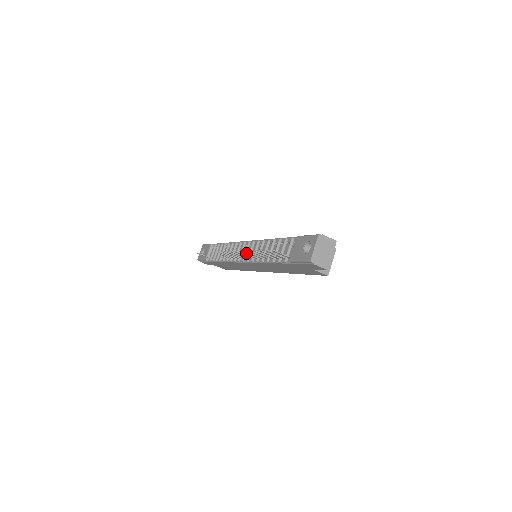
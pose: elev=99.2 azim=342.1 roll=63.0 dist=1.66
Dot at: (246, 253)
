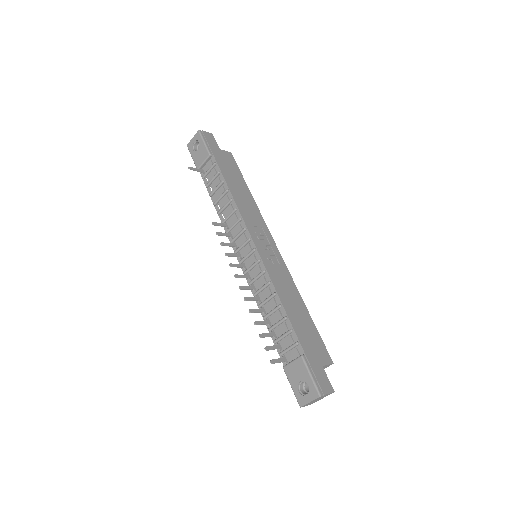
Dot at: (245, 289)
